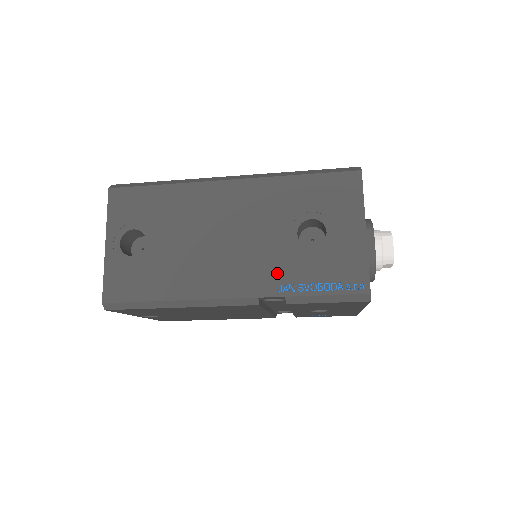
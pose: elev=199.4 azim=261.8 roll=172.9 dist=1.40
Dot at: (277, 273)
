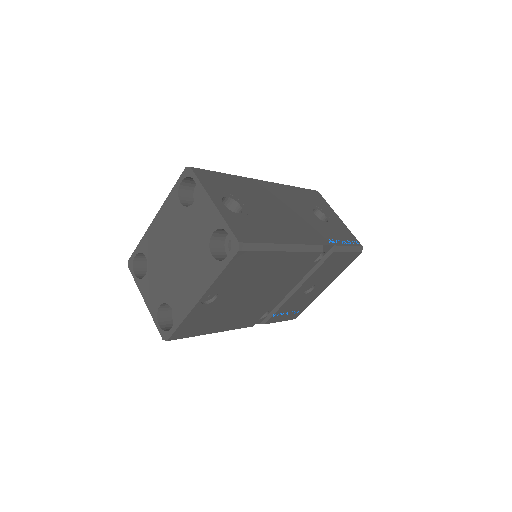
Dot at: (322, 233)
